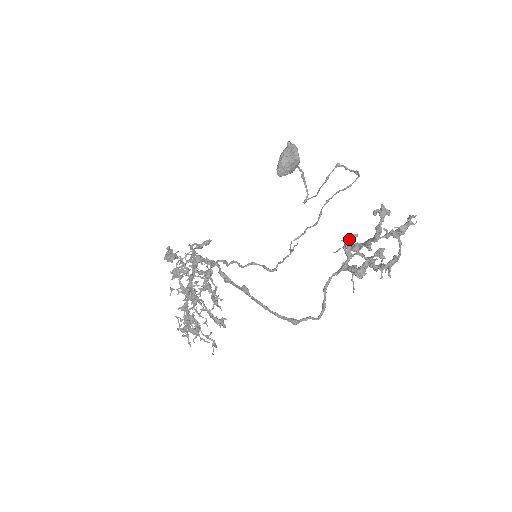
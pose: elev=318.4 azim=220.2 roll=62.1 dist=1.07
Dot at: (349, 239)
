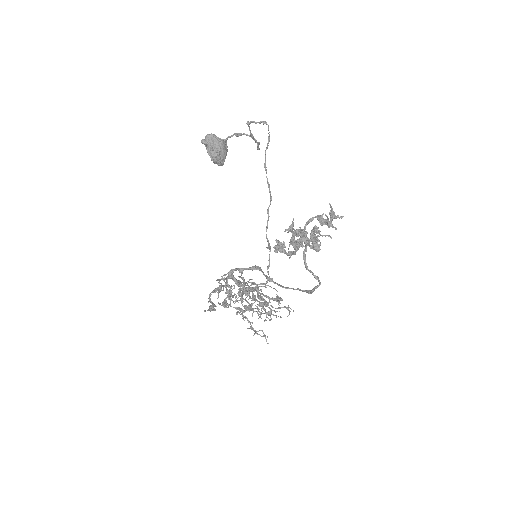
Dot at: occluded
